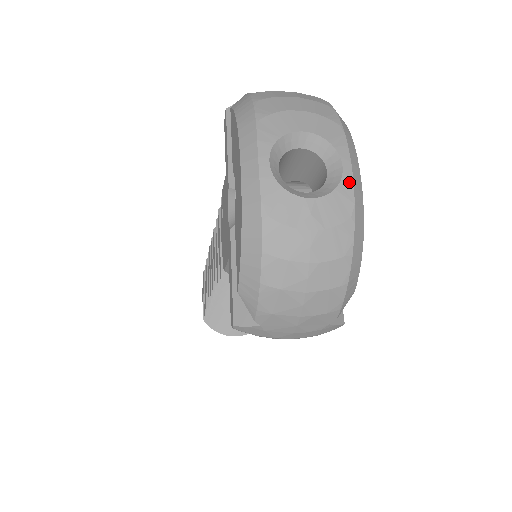
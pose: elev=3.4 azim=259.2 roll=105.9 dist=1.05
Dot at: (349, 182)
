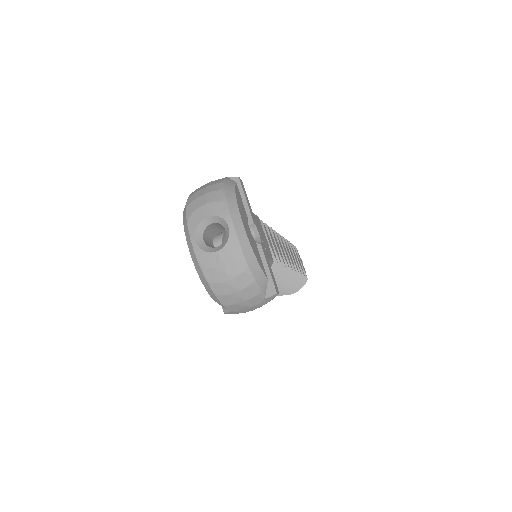
Dot at: (234, 234)
